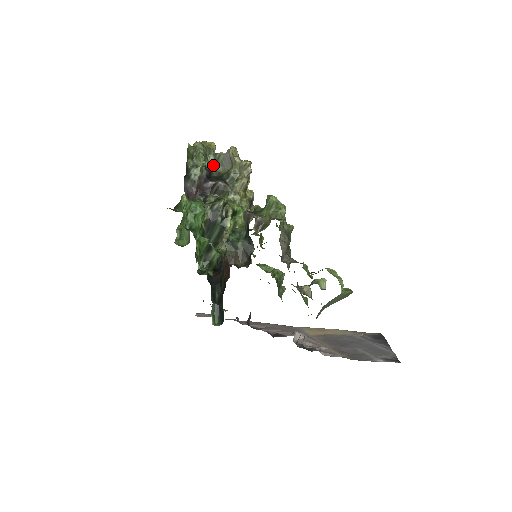
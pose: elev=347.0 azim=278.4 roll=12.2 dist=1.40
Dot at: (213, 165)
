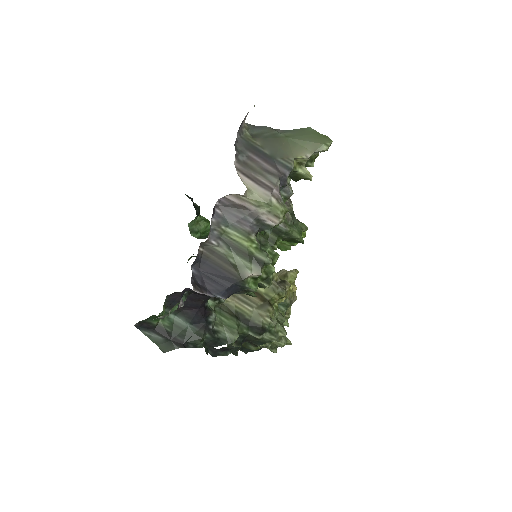
Dot at: occluded
